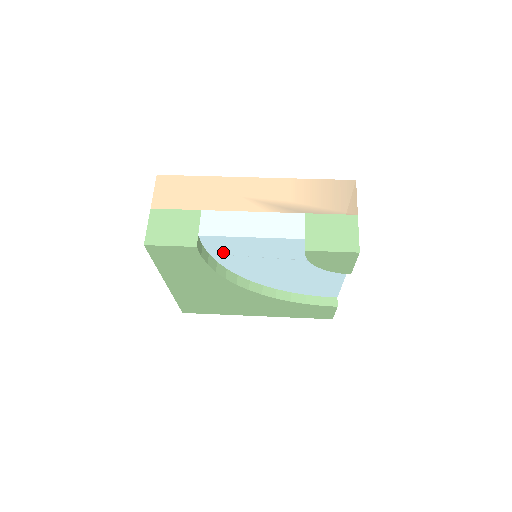
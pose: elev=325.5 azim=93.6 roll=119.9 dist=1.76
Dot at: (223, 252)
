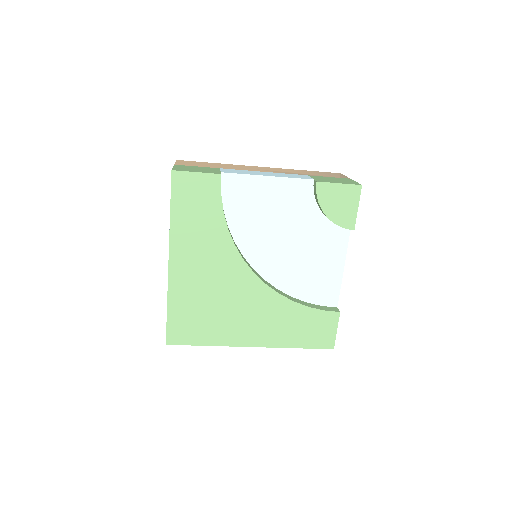
Dot at: (237, 206)
